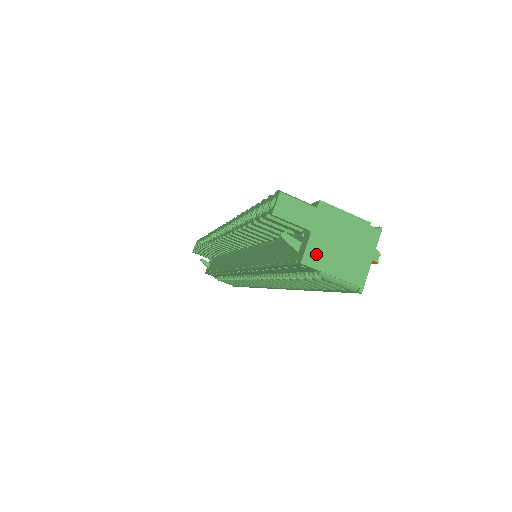
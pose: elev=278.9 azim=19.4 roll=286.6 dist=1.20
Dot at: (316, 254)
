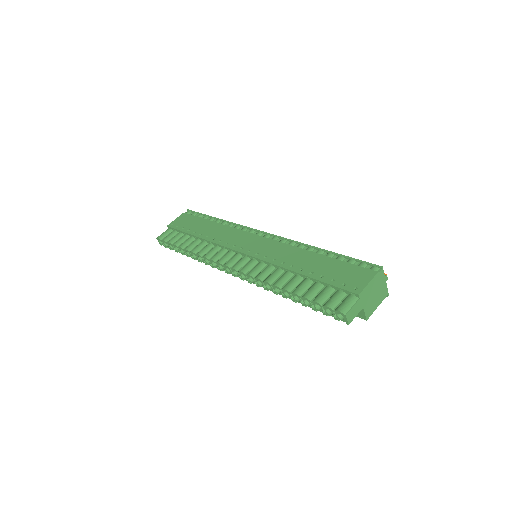
Dot at: (369, 311)
